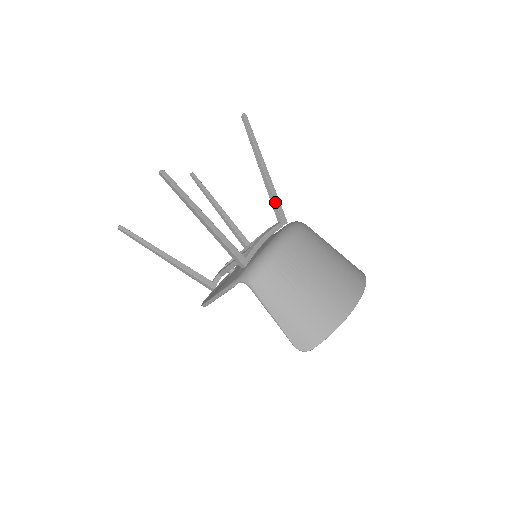
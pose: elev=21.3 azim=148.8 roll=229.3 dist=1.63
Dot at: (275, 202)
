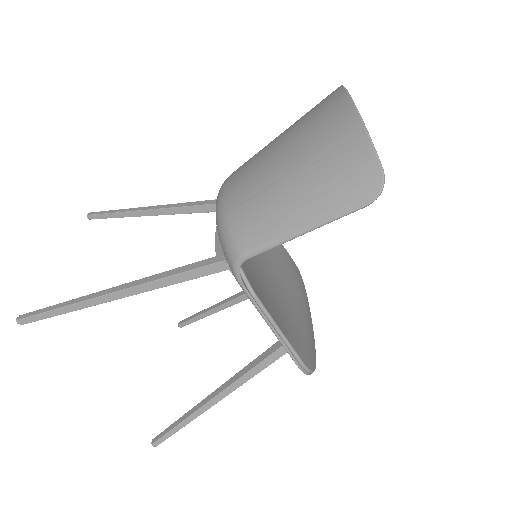
Dot at: (195, 206)
